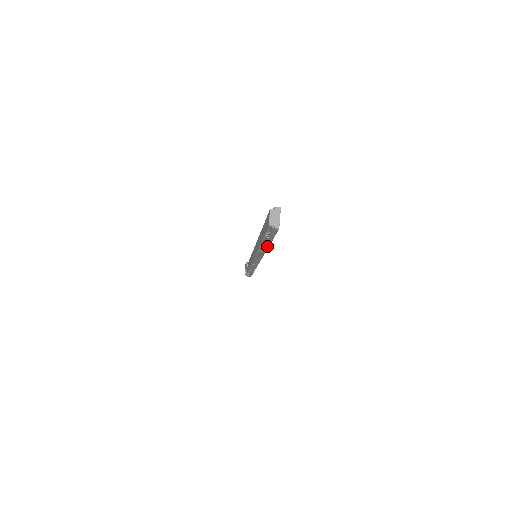
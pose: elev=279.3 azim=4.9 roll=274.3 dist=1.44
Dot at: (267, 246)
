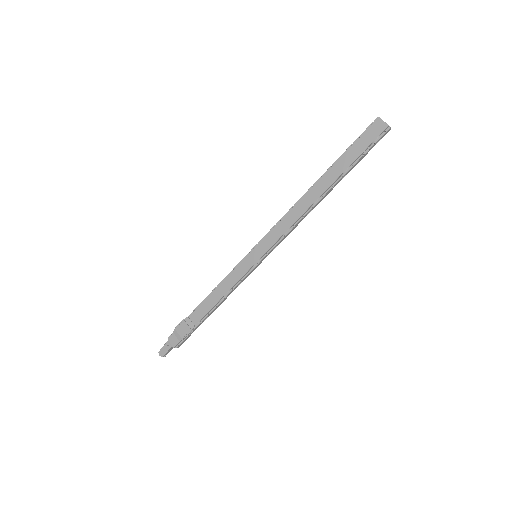
Dot at: occluded
